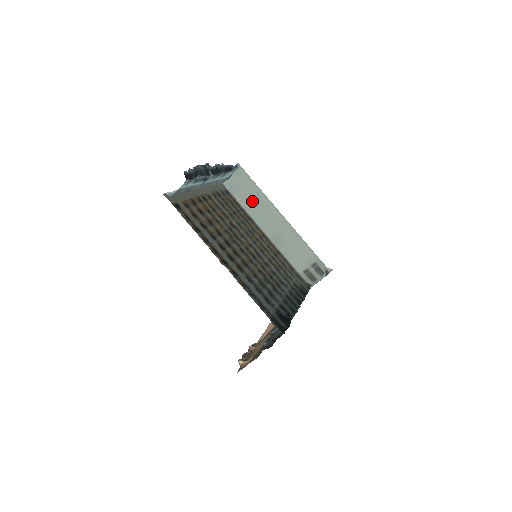
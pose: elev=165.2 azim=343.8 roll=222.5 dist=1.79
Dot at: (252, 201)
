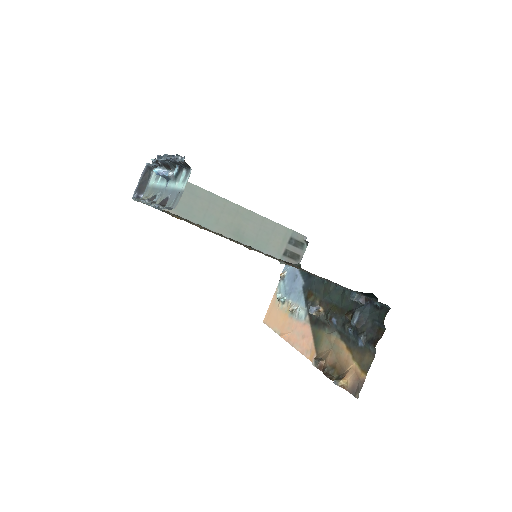
Dot at: (187, 203)
